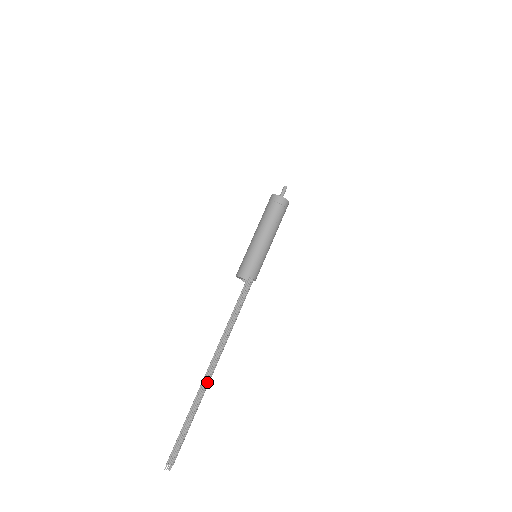
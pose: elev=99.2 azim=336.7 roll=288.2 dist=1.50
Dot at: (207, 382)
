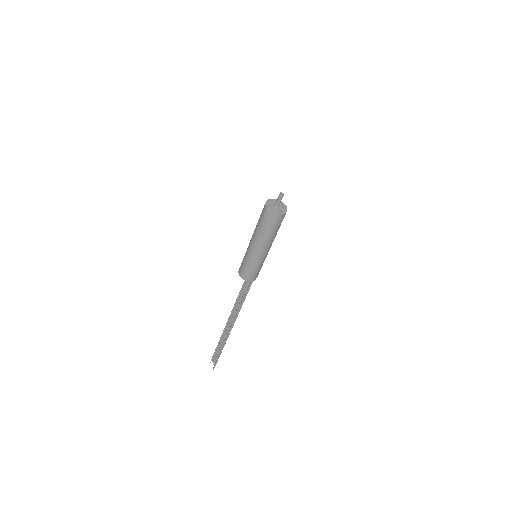
Dot at: occluded
